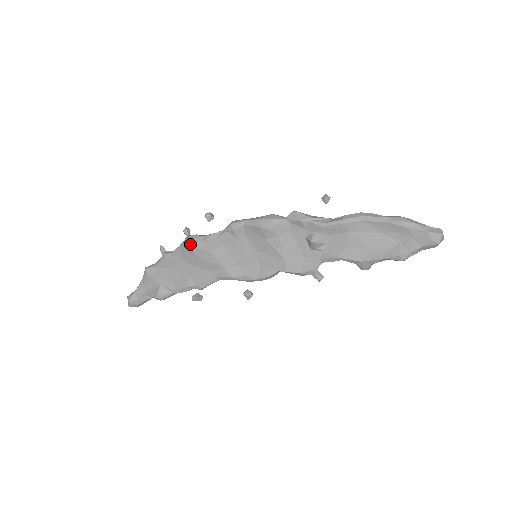
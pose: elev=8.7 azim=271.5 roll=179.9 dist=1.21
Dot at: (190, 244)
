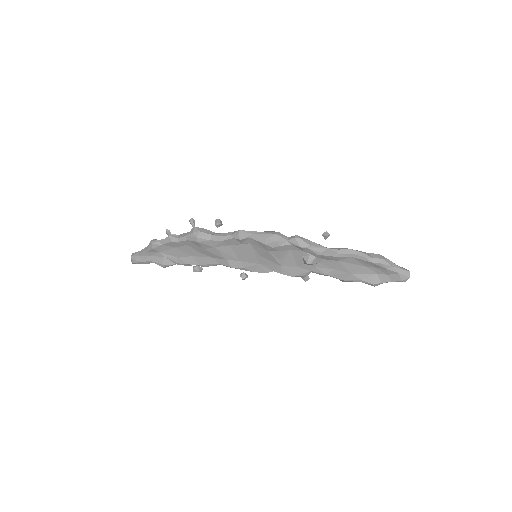
Dot at: (198, 240)
